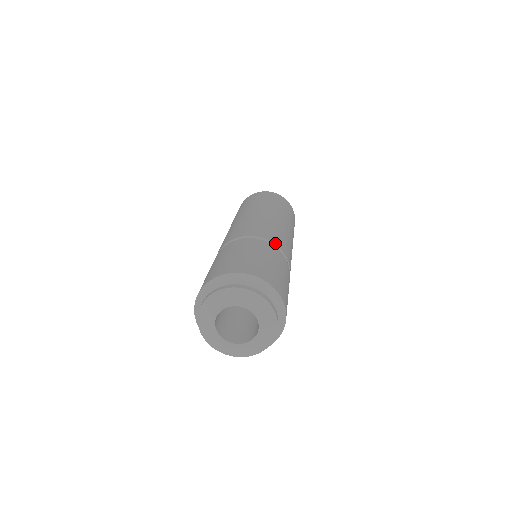
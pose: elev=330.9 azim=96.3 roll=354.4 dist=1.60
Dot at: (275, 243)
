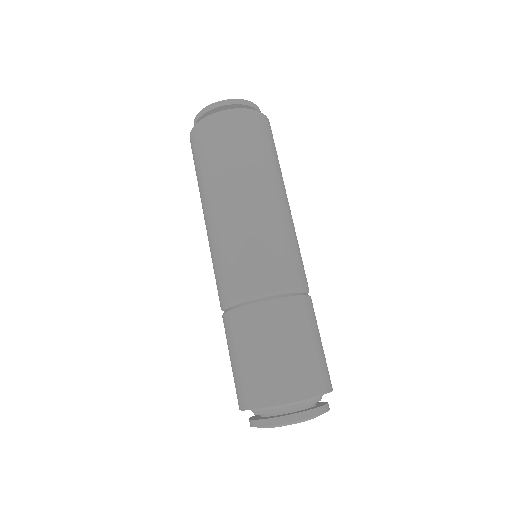
Dot at: (299, 286)
